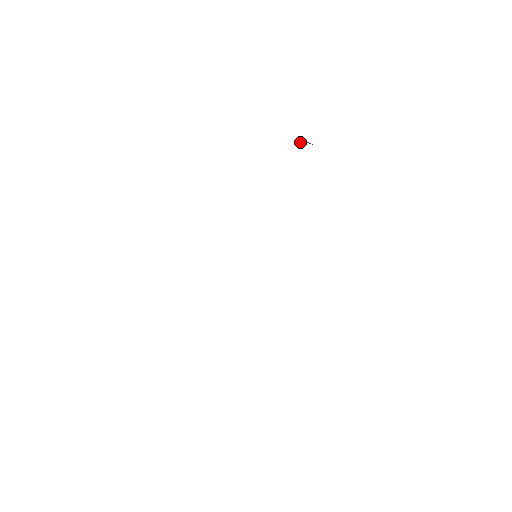
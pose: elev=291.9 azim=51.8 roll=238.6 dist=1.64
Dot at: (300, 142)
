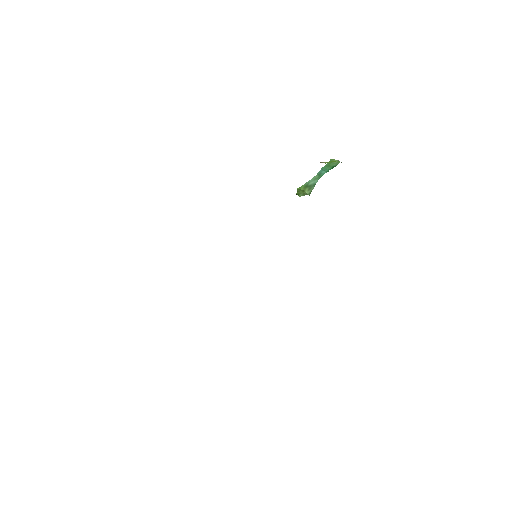
Dot at: (309, 190)
